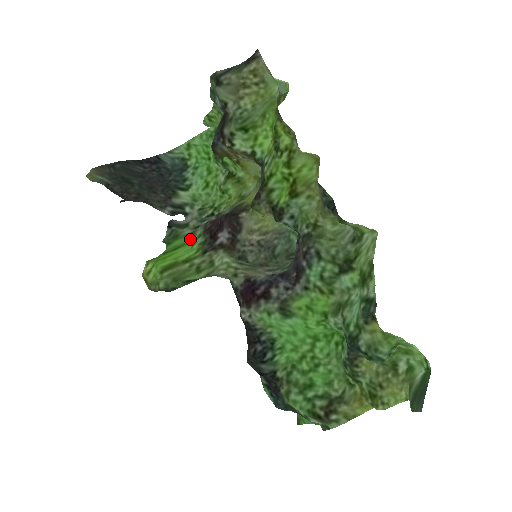
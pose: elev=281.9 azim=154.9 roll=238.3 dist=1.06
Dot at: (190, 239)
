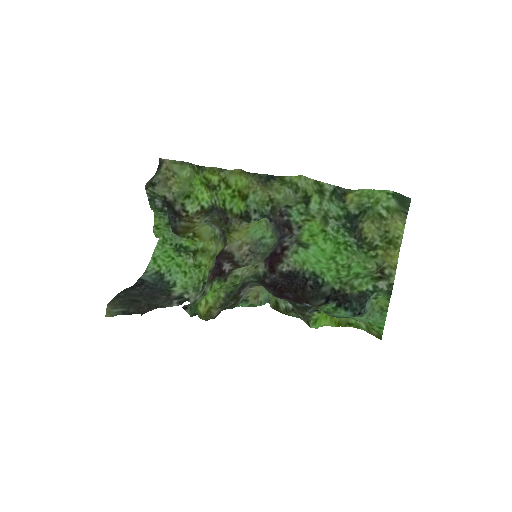
Dot at: occluded
